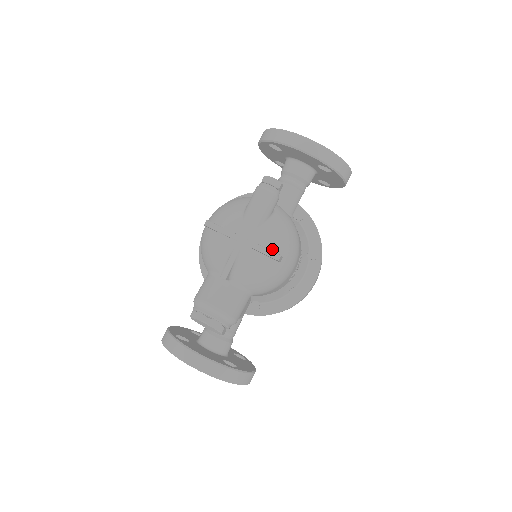
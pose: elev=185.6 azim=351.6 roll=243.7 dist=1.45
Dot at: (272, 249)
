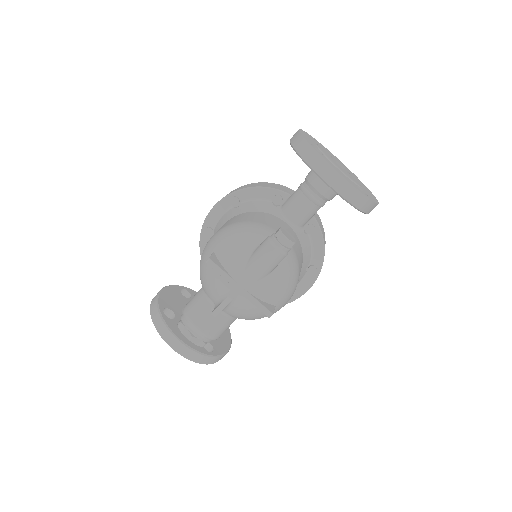
Dot at: (267, 301)
